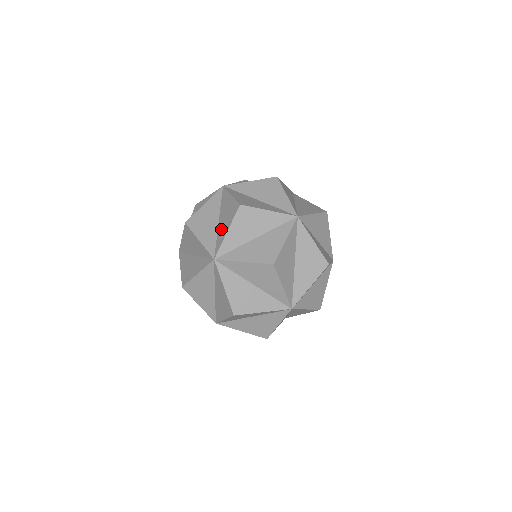
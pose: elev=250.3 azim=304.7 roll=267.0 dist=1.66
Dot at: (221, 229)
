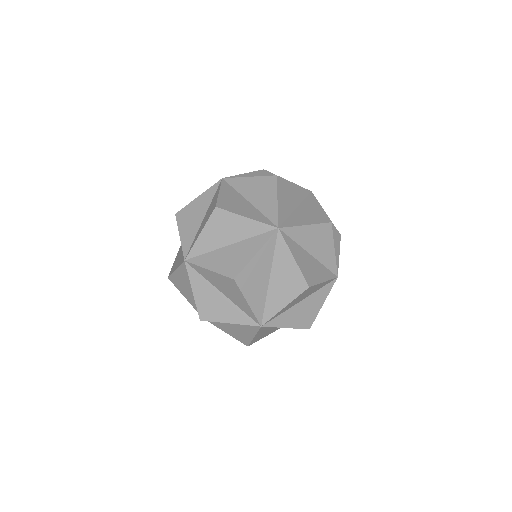
Dot at: occluded
